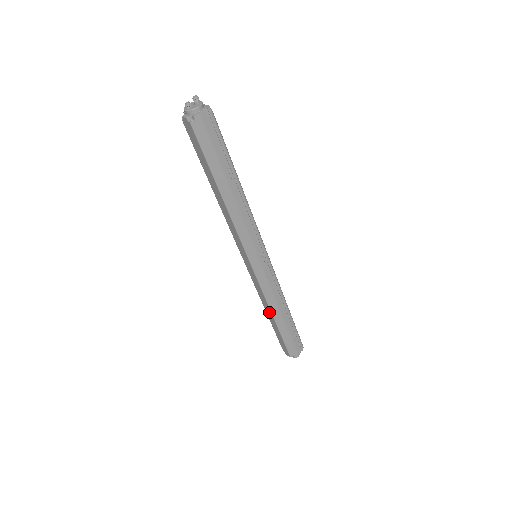
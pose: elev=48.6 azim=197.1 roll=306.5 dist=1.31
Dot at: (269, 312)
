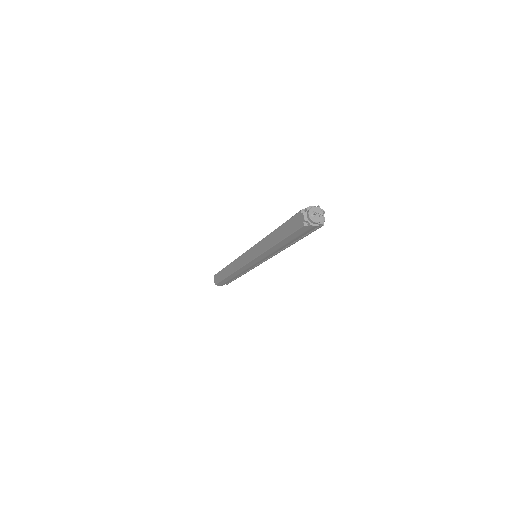
Dot at: (230, 271)
